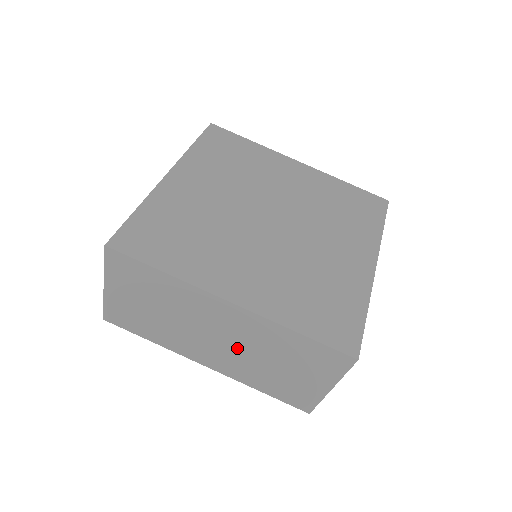
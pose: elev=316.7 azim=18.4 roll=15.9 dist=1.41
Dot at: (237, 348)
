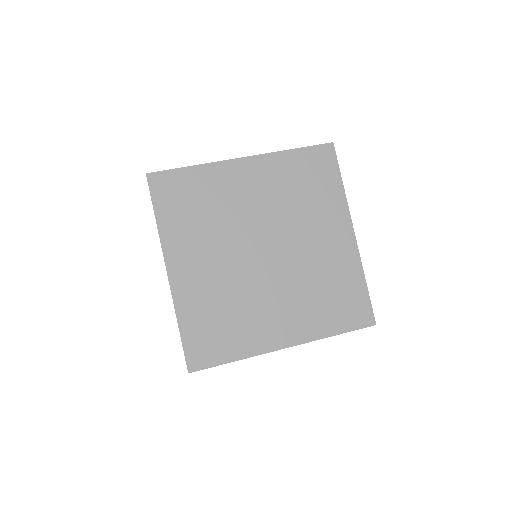
Dot at: occluded
